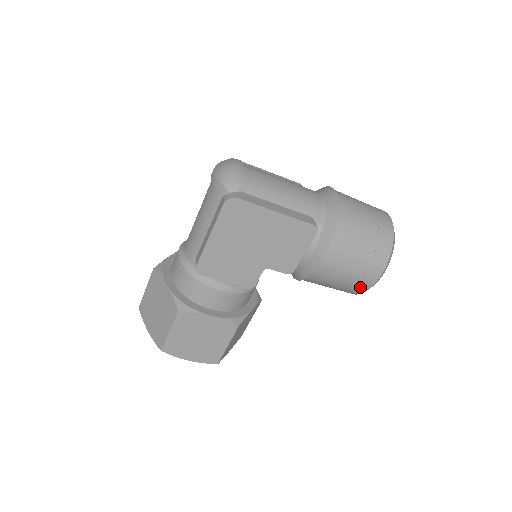
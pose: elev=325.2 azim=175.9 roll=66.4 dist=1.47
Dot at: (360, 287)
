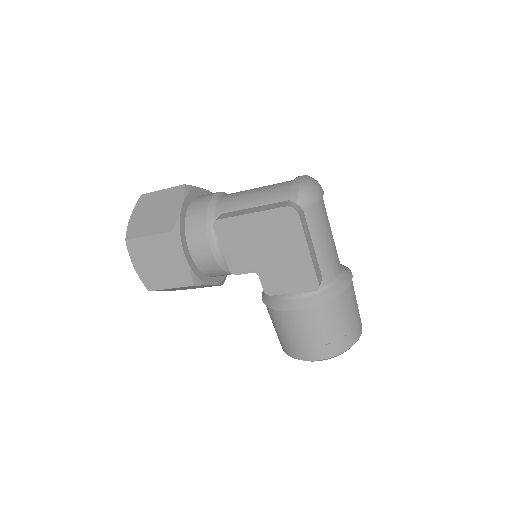
Dot at: (295, 352)
